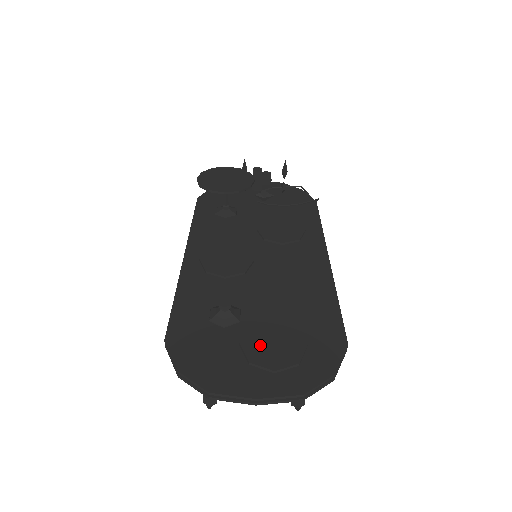
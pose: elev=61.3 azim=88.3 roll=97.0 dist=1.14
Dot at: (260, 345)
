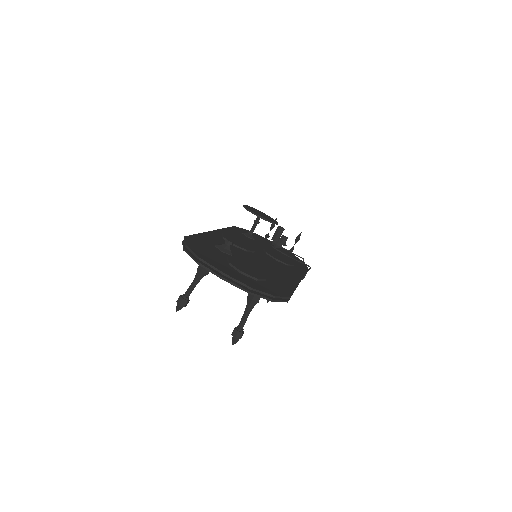
Dot at: (239, 264)
